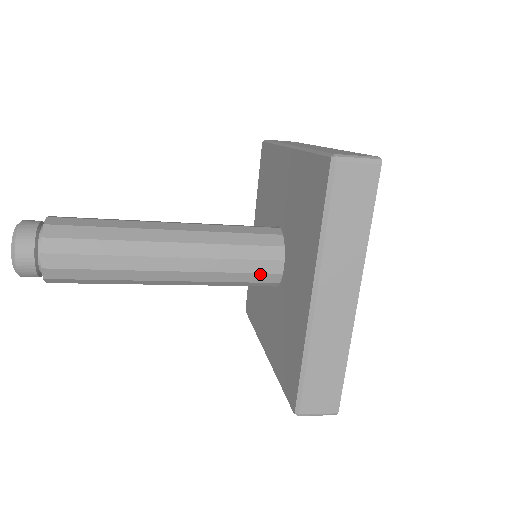
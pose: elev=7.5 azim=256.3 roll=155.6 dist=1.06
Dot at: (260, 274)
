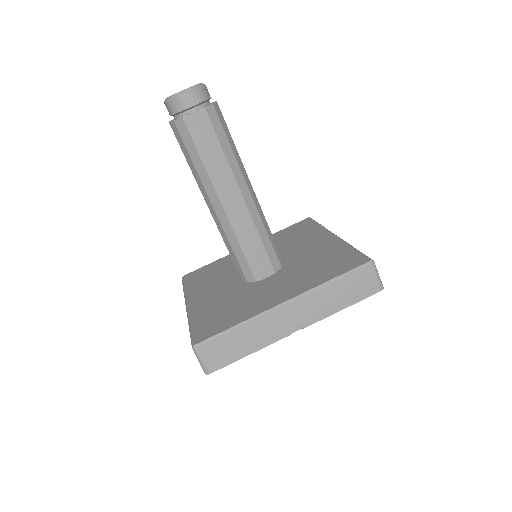
Dot at: (277, 248)
